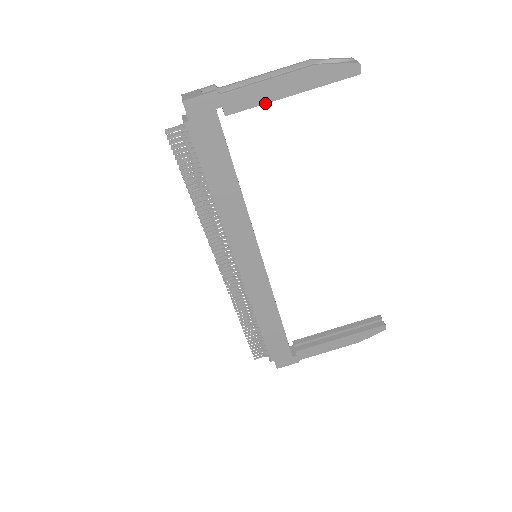
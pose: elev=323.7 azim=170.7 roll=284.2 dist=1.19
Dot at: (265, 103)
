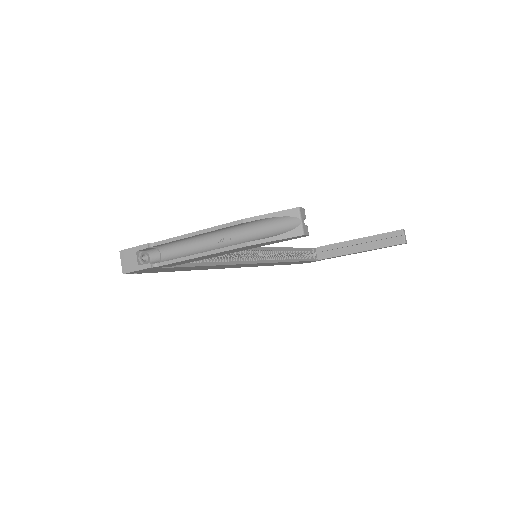
Dot at: (206, 258)
